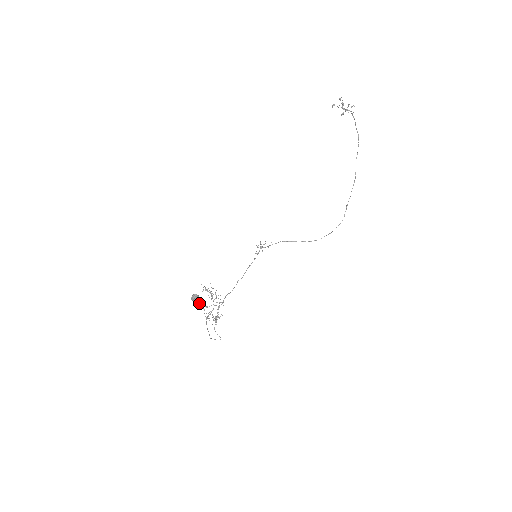
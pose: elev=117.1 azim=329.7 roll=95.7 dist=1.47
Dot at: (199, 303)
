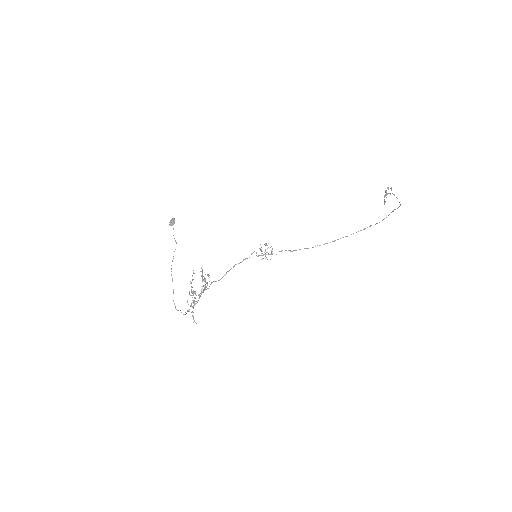
Dot at: (173, 229)
